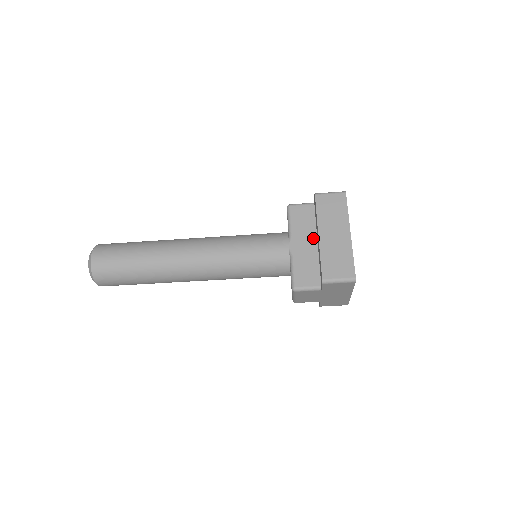
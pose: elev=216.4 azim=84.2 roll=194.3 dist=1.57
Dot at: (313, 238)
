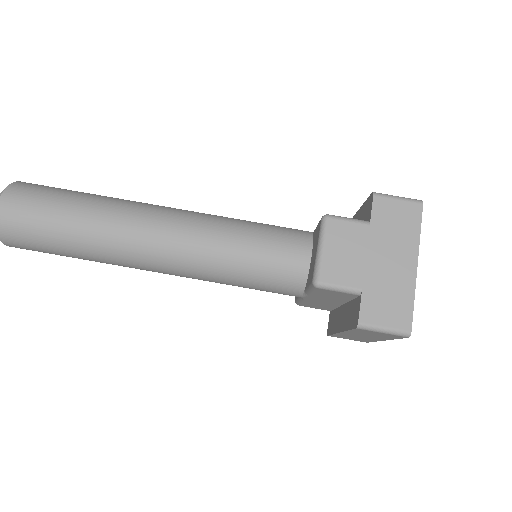
Dot at: occluded
